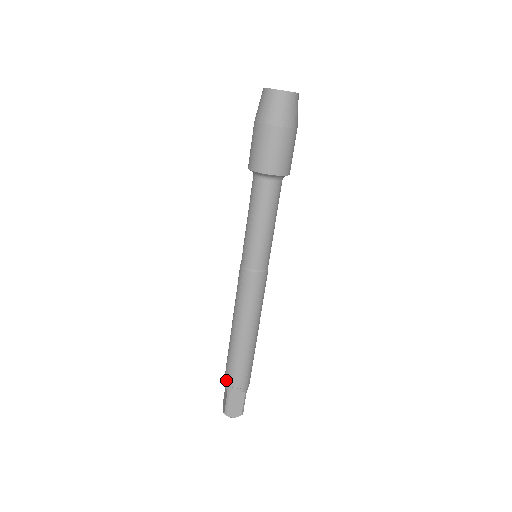
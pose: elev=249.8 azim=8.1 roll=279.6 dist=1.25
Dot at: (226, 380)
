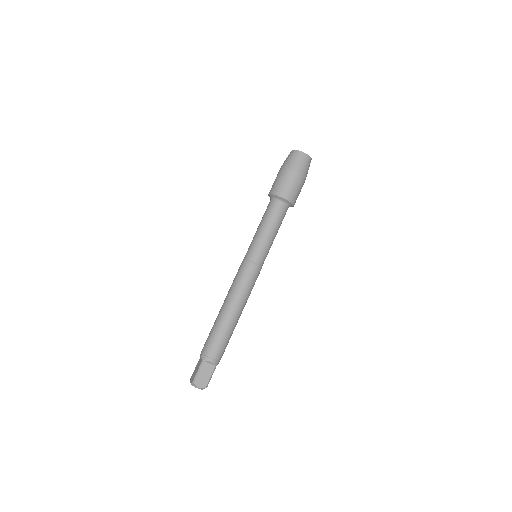
Dot at: (204, 350)
